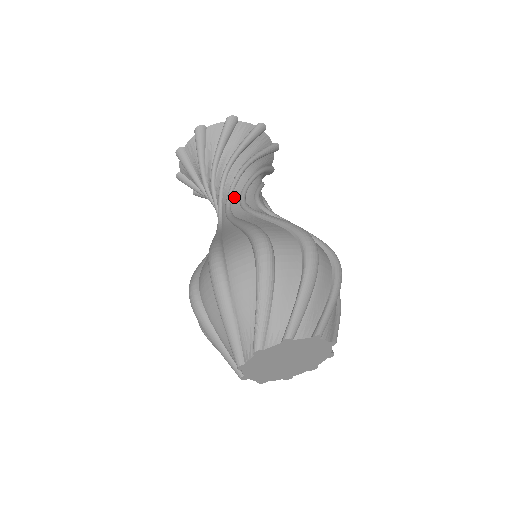
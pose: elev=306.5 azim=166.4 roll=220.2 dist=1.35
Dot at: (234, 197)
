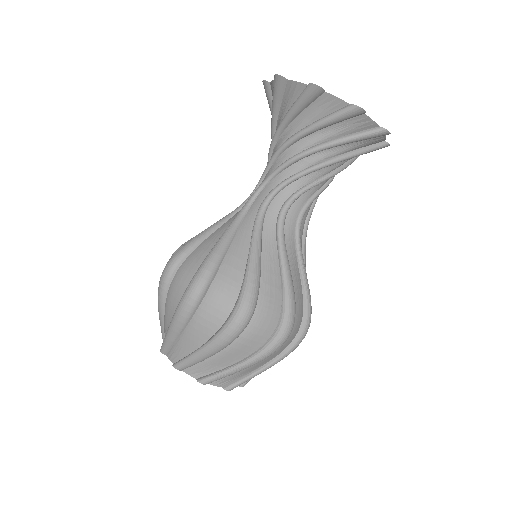
Dot at: (300, 201)
